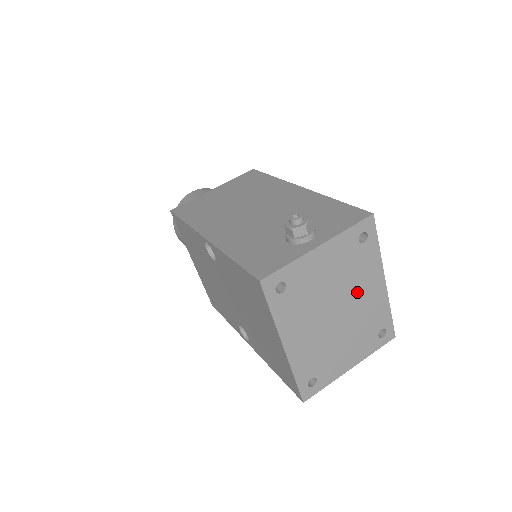
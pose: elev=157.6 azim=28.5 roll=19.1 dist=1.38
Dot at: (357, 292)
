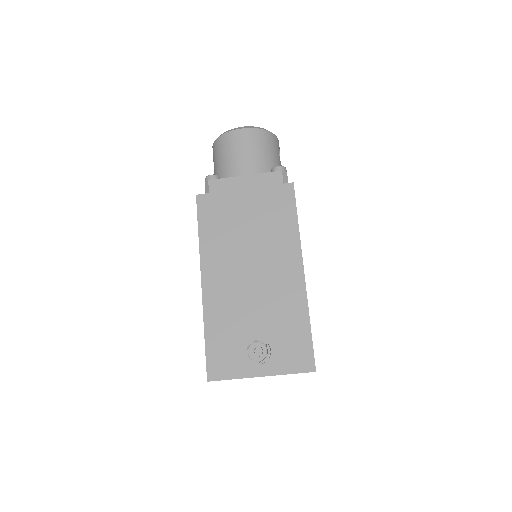
Dot at: occluded
